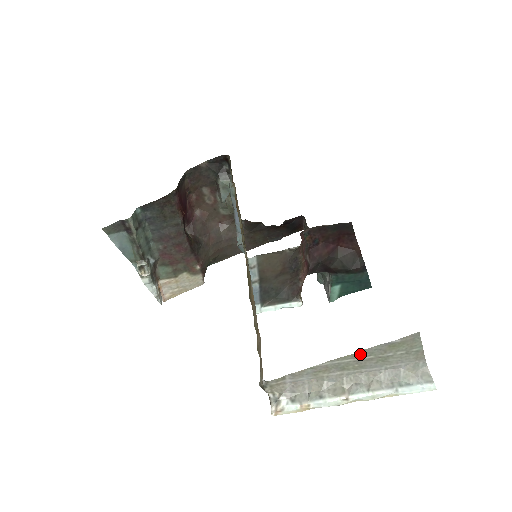
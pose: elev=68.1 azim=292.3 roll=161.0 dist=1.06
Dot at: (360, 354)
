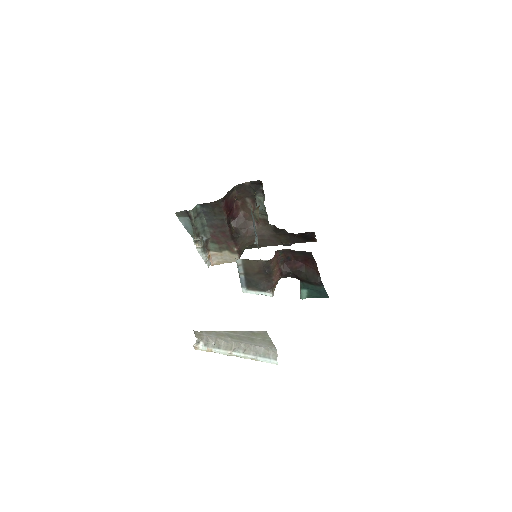
Dot at: (238, 332)
